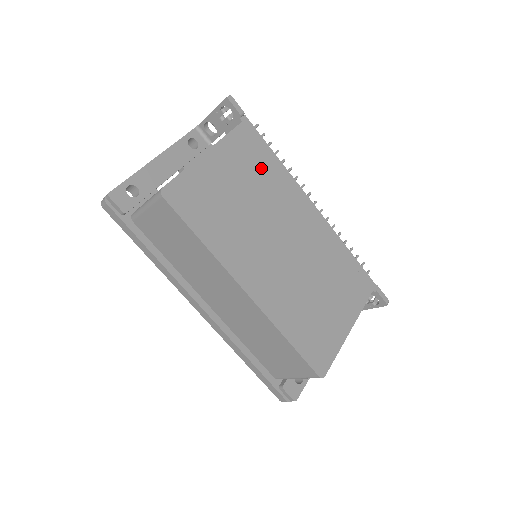
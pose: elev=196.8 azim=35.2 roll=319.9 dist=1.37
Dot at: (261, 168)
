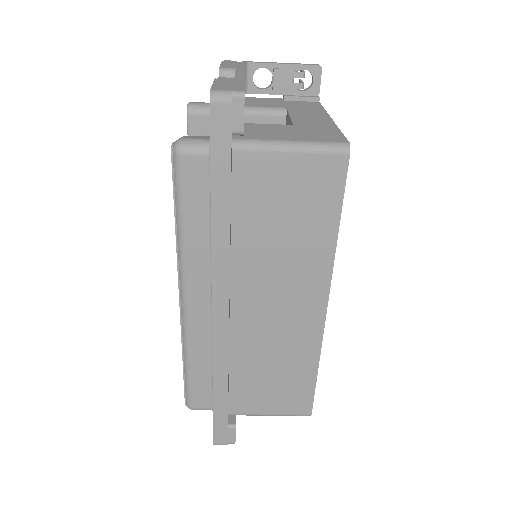
Dot at: occluded
